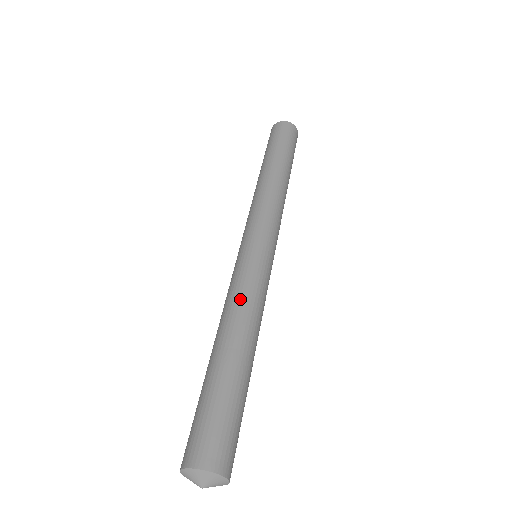
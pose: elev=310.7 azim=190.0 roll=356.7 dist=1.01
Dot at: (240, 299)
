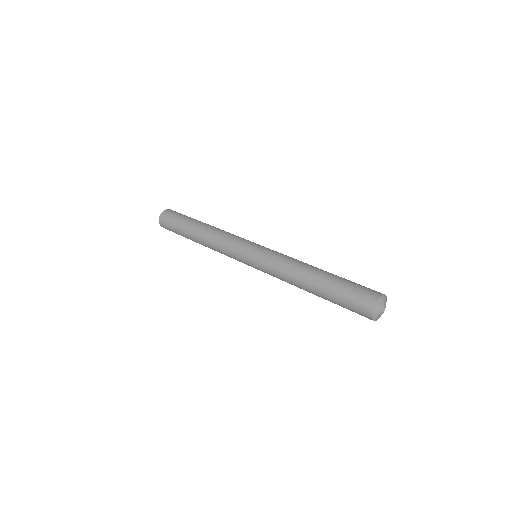
Dot at: (291, 259)
